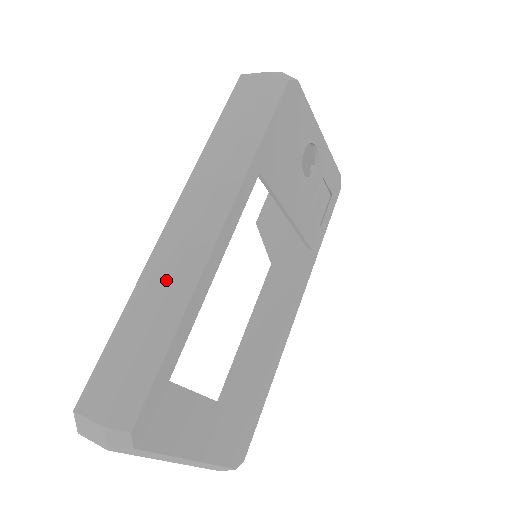
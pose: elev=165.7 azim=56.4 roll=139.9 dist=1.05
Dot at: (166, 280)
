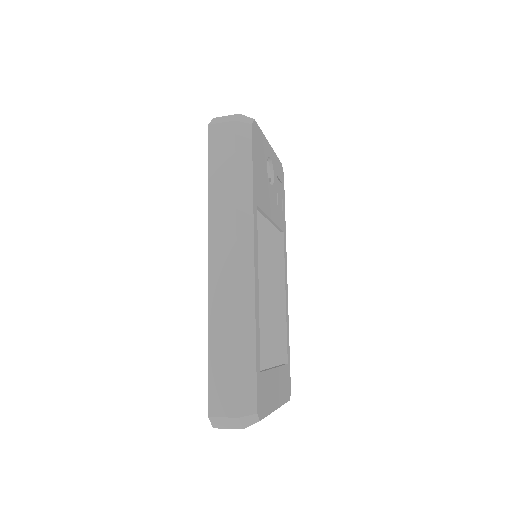
Dot at: (232, 309)
